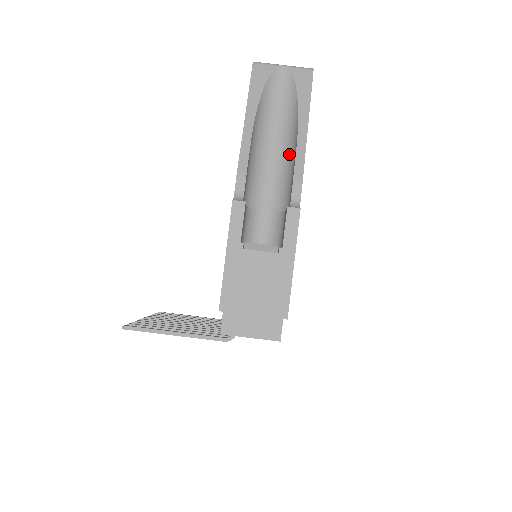
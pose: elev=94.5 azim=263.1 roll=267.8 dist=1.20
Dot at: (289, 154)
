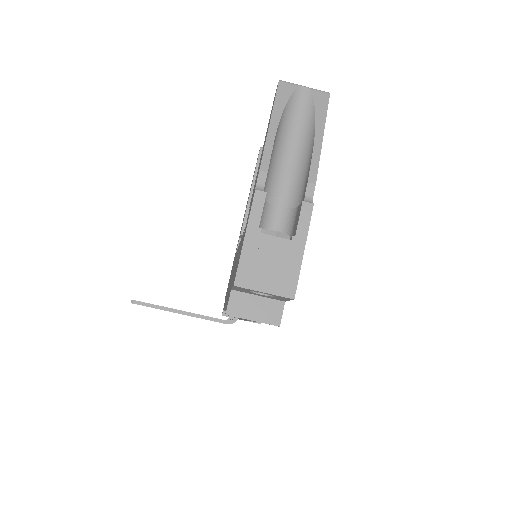
Dot at: (304, 160)
